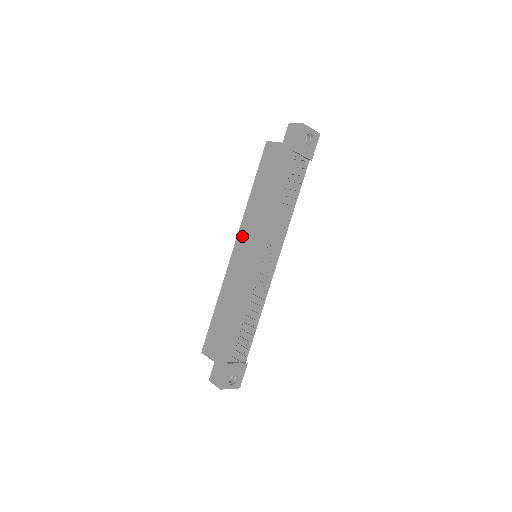
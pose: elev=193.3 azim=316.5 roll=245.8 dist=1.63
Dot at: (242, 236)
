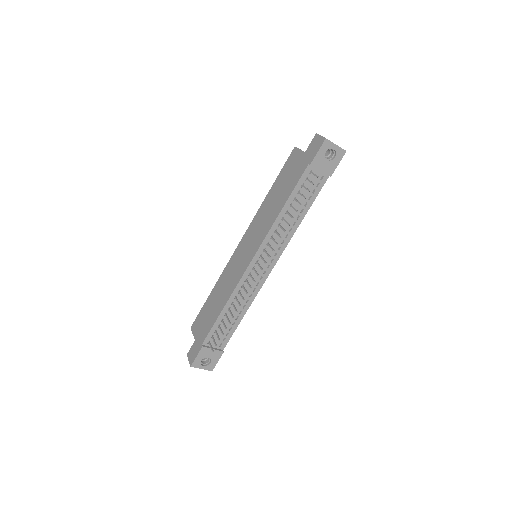
Dot at: (248, 233)
